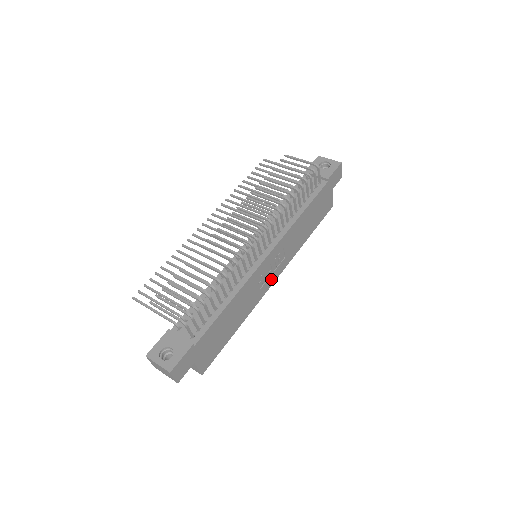
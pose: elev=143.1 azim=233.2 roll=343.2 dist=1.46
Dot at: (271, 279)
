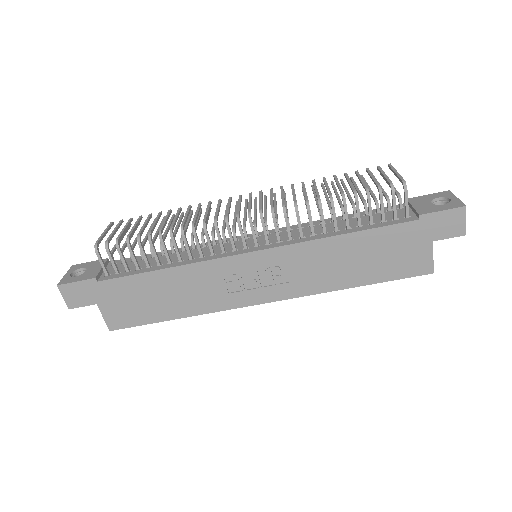
Dot at: (255, 295)
